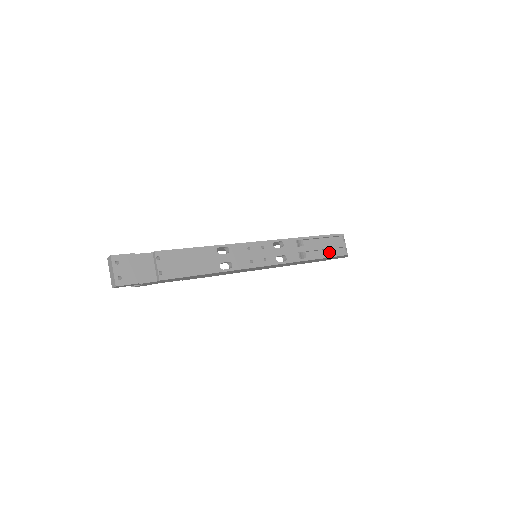
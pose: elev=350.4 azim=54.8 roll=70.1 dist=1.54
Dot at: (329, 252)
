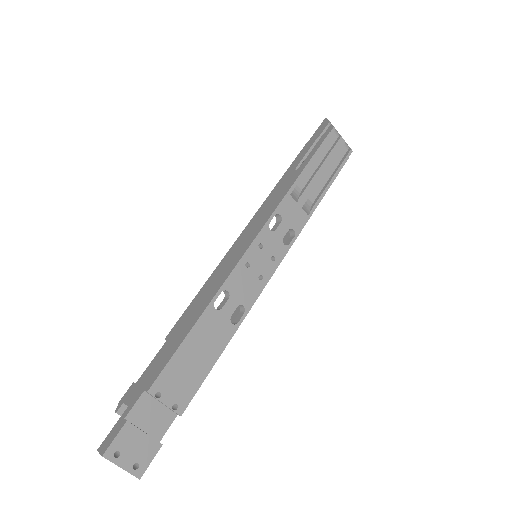
Dot at: (330, 168)
